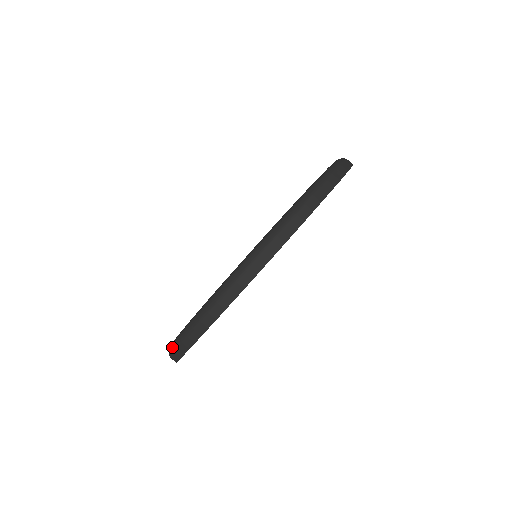
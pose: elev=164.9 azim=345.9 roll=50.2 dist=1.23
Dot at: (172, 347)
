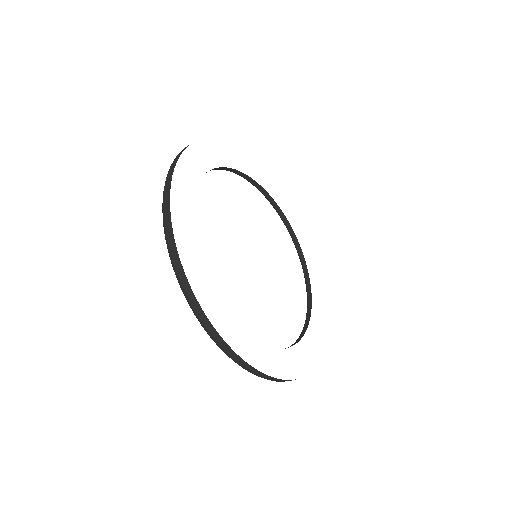
Dot at: occluded
